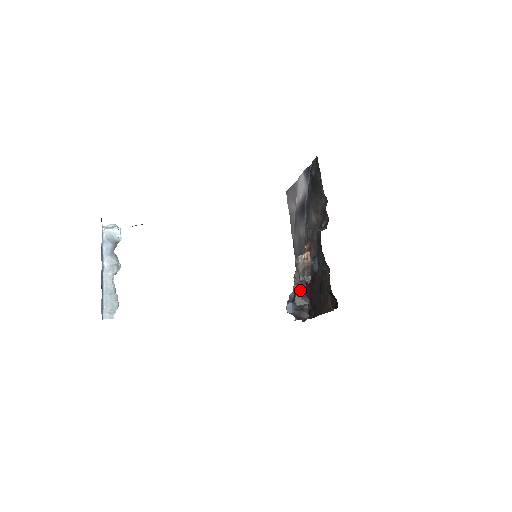
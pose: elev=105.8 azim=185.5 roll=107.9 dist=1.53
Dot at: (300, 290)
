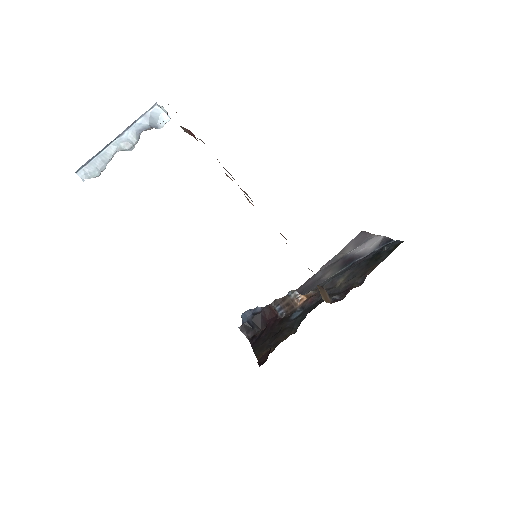
Dot at: (267, 314)
